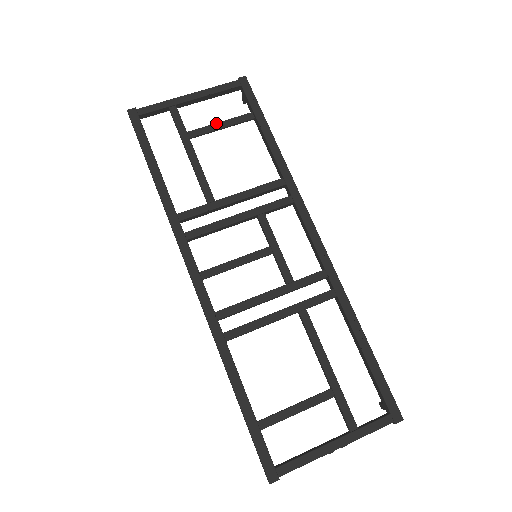
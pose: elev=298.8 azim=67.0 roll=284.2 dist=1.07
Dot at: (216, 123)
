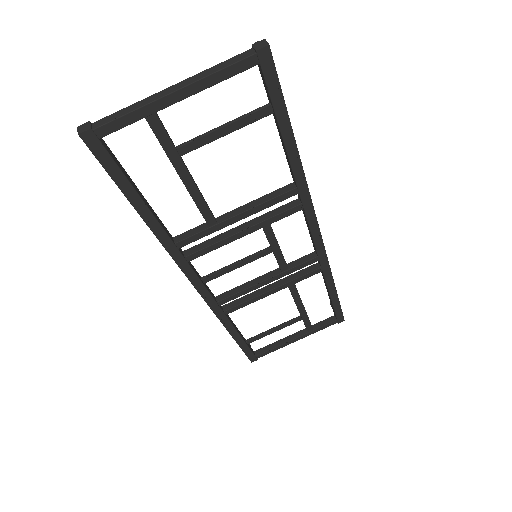
Dot at: (218, 129)
